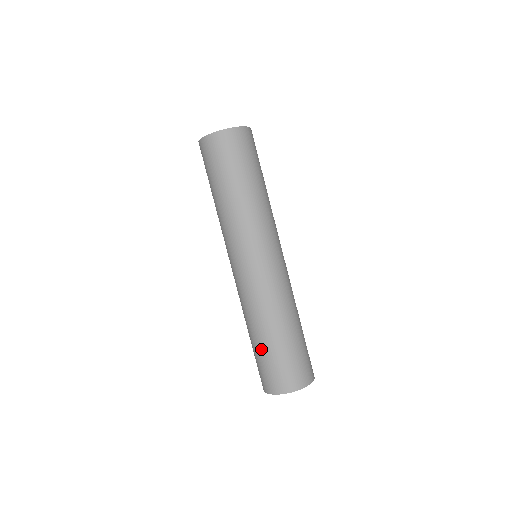
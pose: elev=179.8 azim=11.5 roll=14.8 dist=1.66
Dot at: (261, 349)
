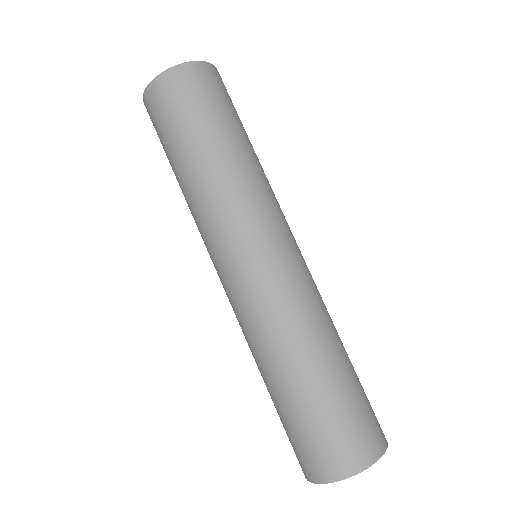
Dot at: (292, 404)
